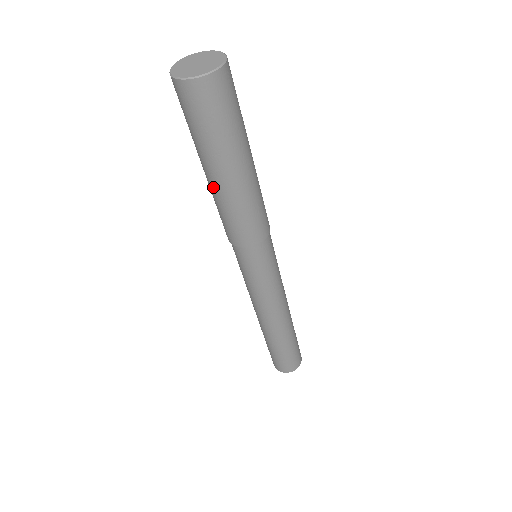
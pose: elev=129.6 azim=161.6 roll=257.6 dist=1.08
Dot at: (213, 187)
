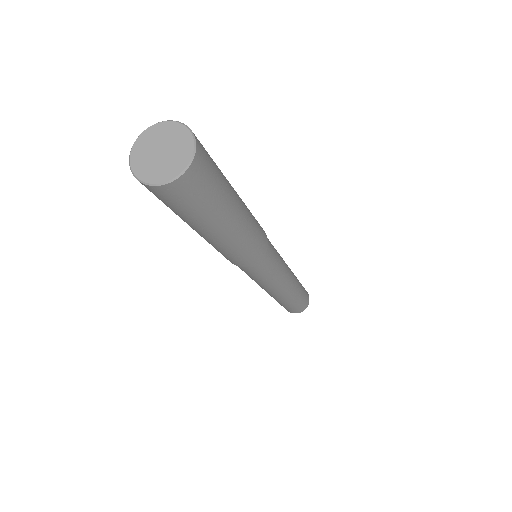
Dot at: occluded
